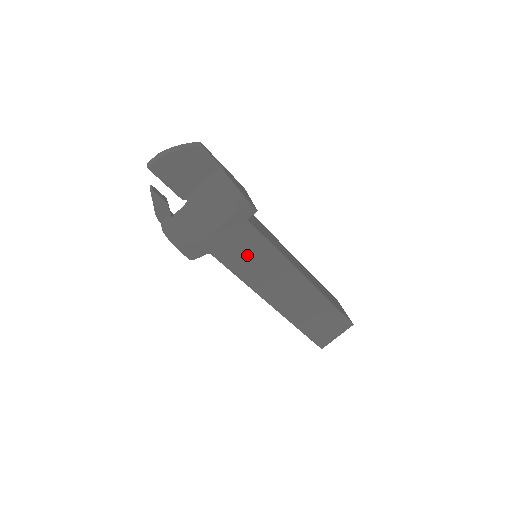
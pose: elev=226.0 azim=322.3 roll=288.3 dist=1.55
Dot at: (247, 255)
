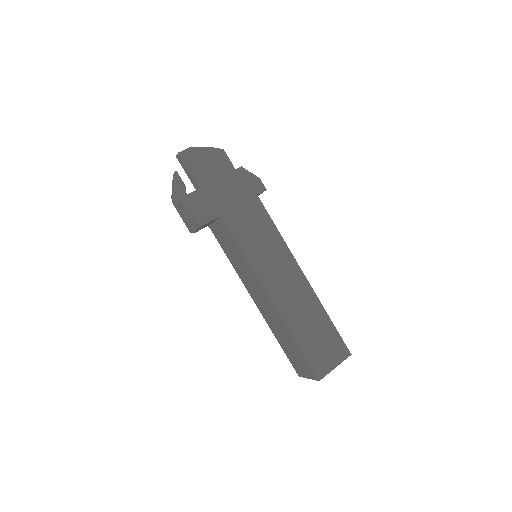
Dot at: (253, 230)
